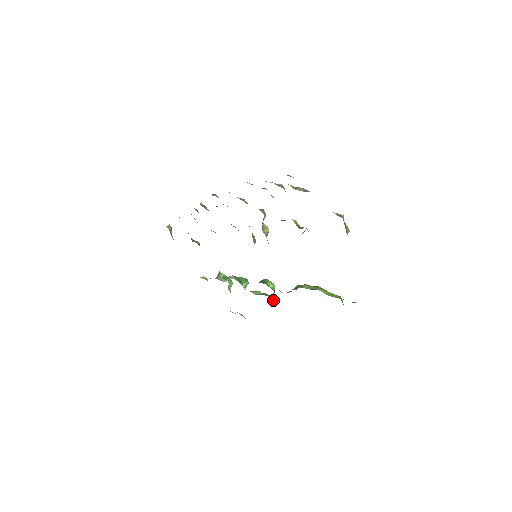
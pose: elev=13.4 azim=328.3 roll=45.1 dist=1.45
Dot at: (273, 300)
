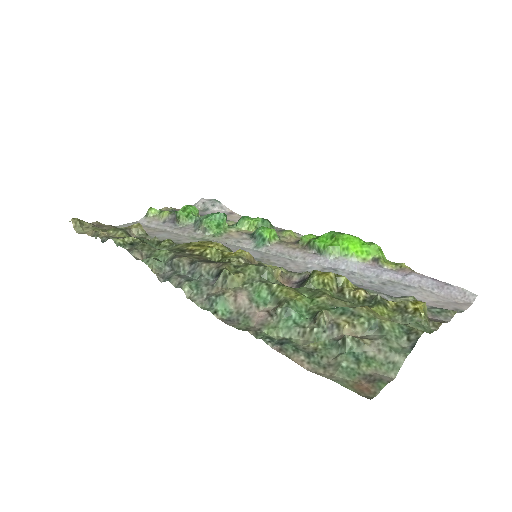
Dot at: (271, 226)
